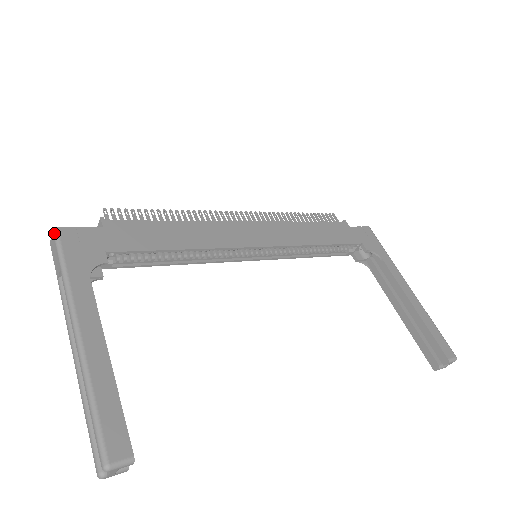
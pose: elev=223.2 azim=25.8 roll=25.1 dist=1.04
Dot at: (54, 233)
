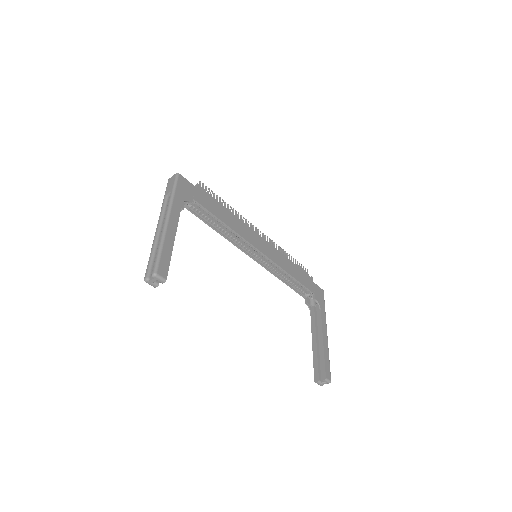
Dot at: (176, 175)
